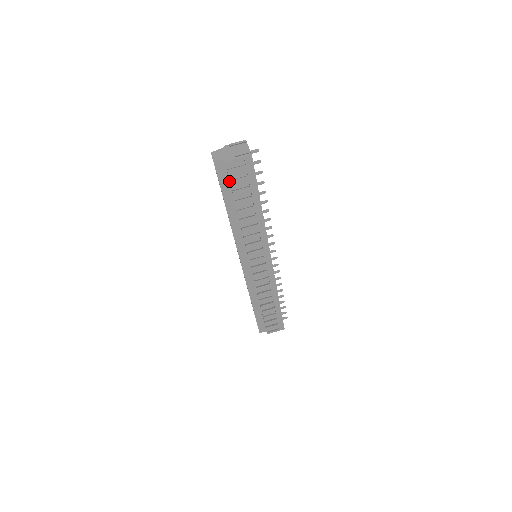
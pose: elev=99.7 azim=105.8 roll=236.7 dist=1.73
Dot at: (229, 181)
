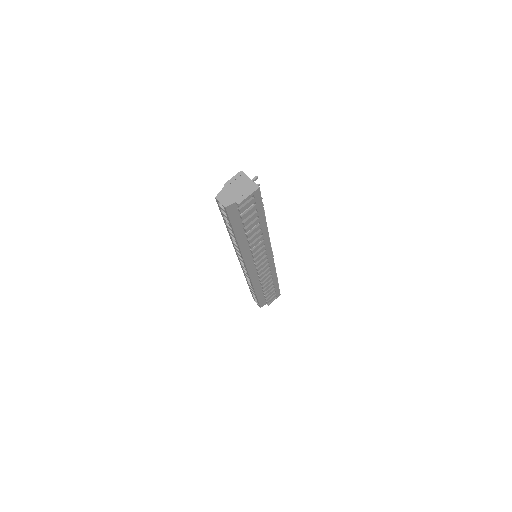
Dot at: (239, 216)
